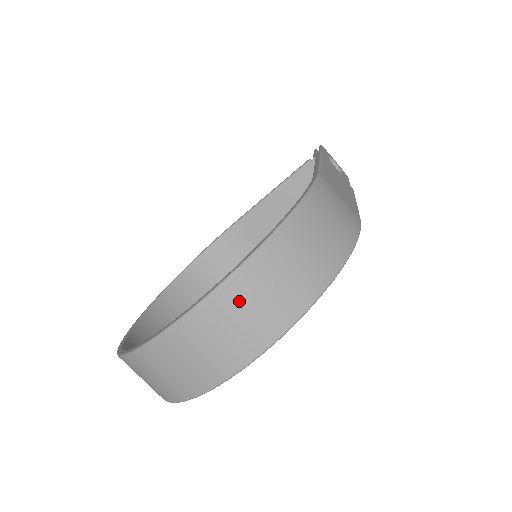
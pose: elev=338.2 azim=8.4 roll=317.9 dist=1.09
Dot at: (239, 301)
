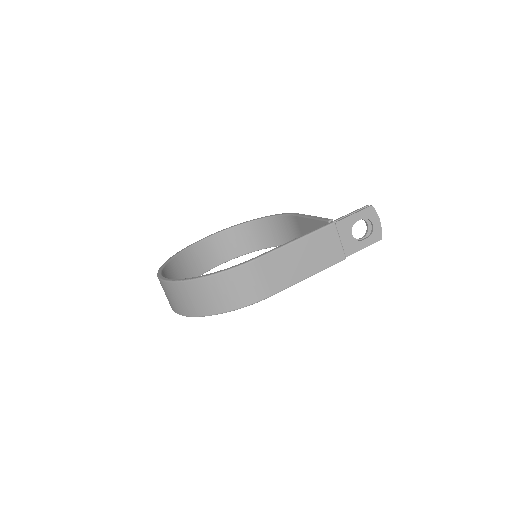
Dot at: (172, 292)
